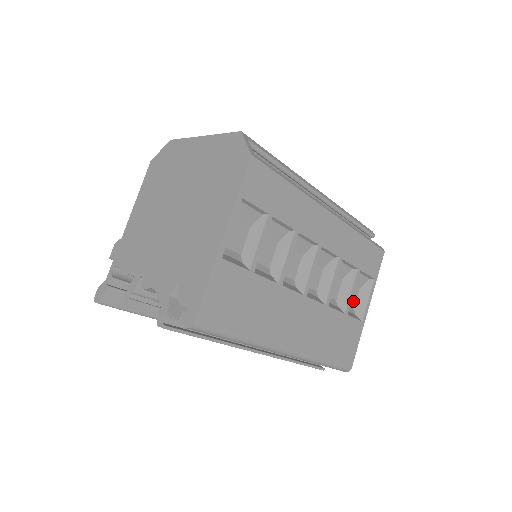
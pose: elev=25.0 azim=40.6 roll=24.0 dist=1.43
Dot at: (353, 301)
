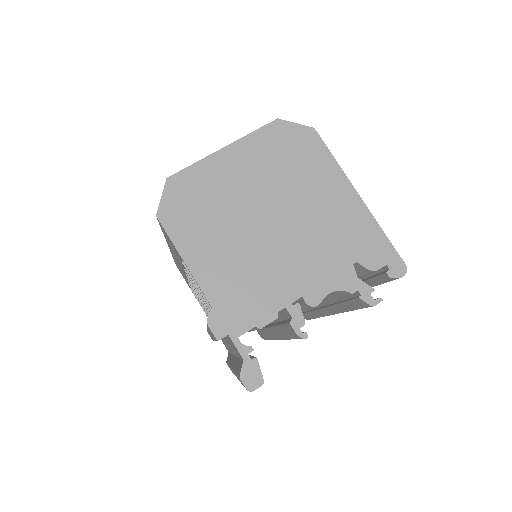
Dot at: occluded
